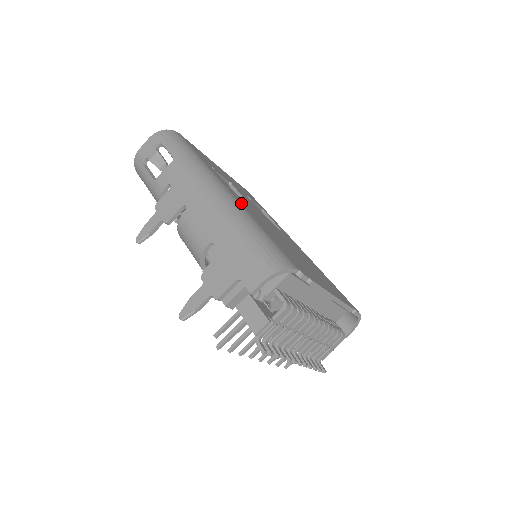
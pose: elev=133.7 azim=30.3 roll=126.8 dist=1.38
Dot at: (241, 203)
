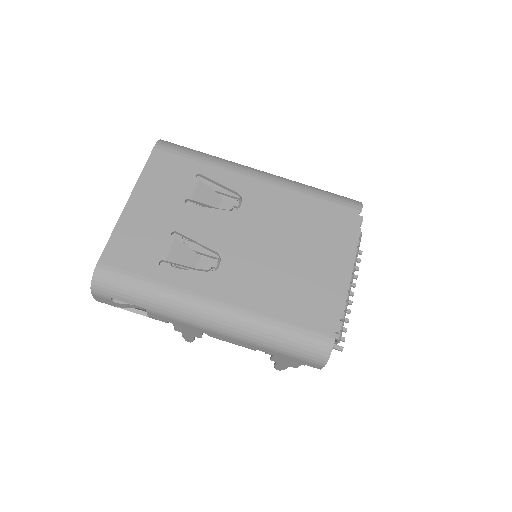
Dot at: (237, 302)
